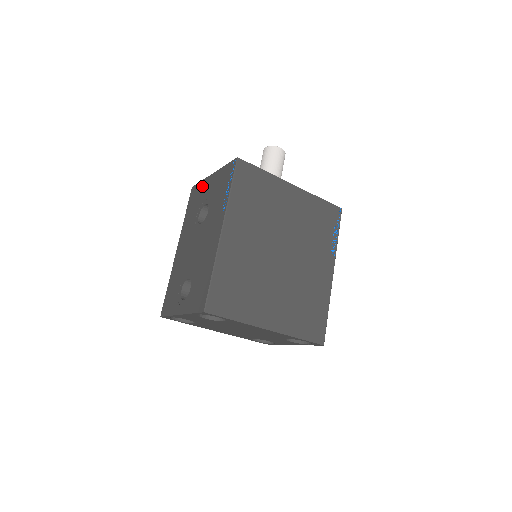
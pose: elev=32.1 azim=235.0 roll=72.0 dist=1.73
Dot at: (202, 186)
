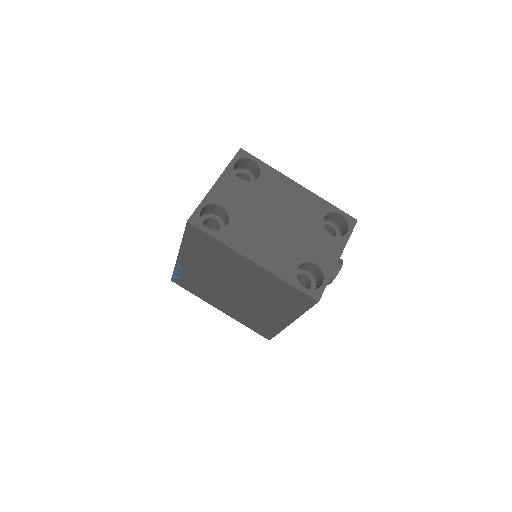
Dot at: occluded
